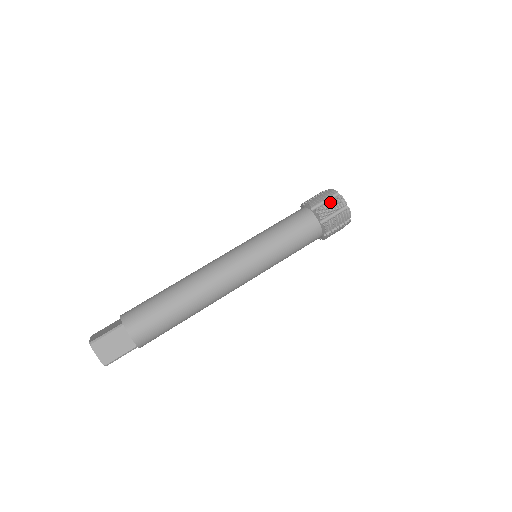
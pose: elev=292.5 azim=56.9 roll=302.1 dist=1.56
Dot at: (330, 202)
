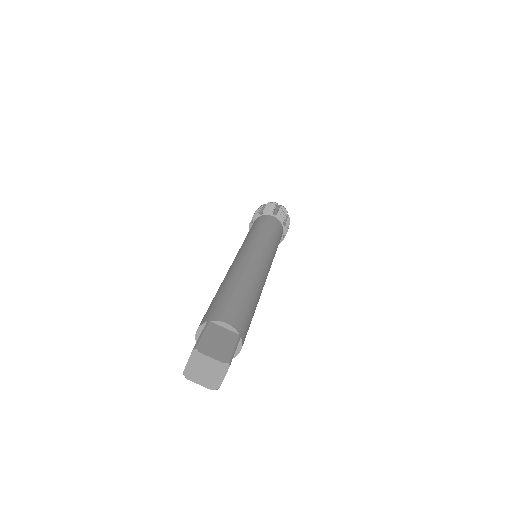
Dot at: (267, 206)
